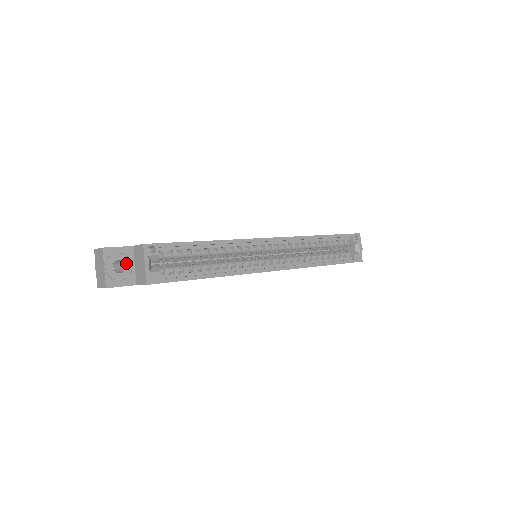
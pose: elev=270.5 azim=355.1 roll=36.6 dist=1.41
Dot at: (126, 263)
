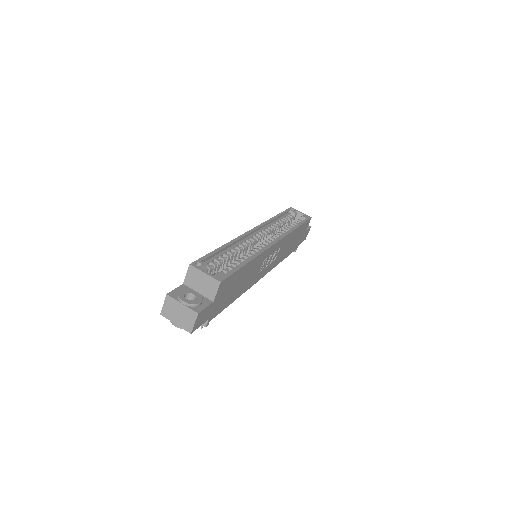
Dot at: (191, 293)
